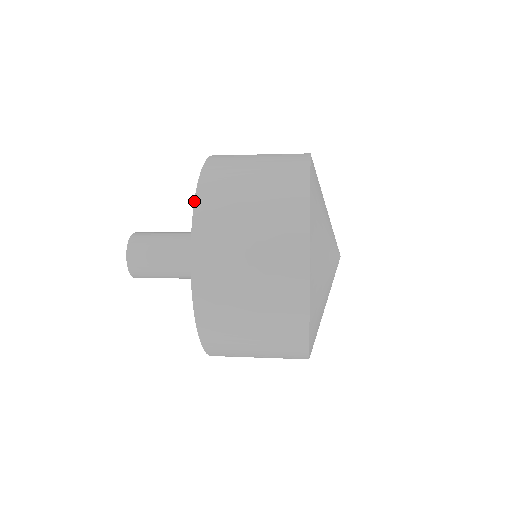
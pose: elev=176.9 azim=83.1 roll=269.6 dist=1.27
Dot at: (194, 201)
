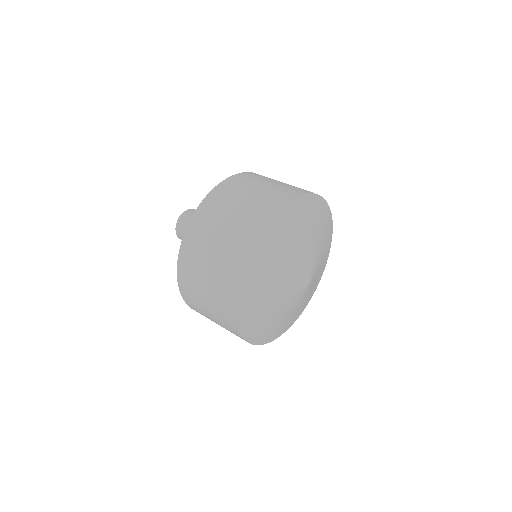
Dot at: occluded
